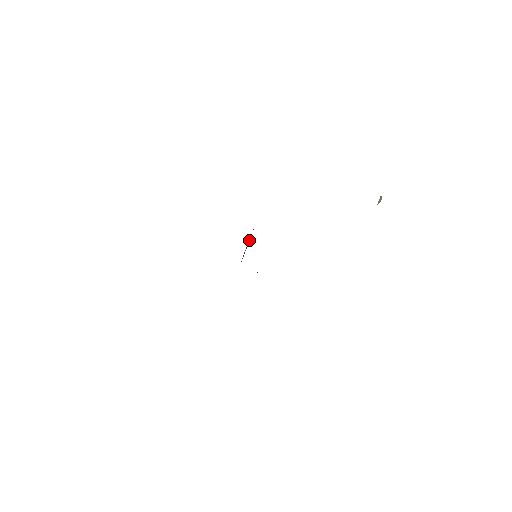
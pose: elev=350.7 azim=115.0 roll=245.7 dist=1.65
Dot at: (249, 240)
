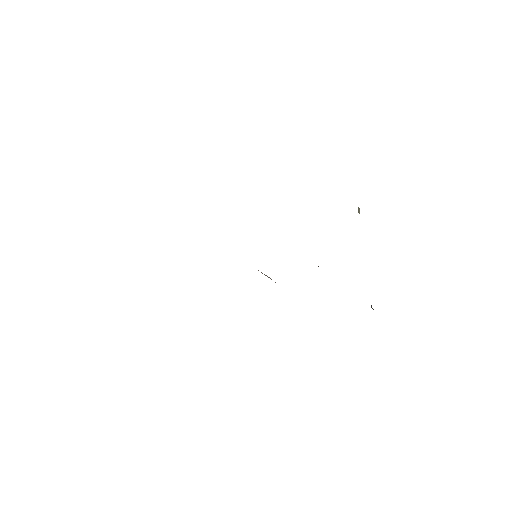
Dot at: occluded
